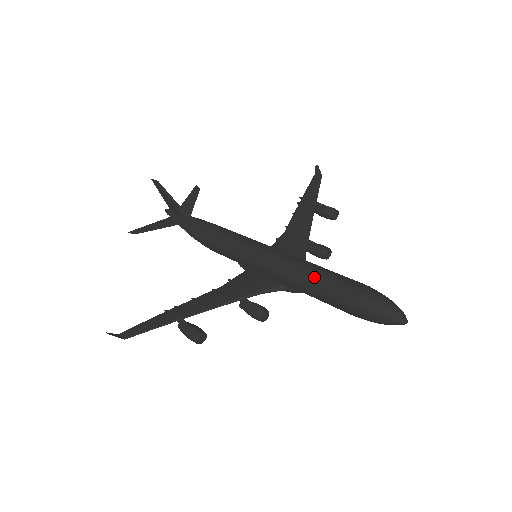
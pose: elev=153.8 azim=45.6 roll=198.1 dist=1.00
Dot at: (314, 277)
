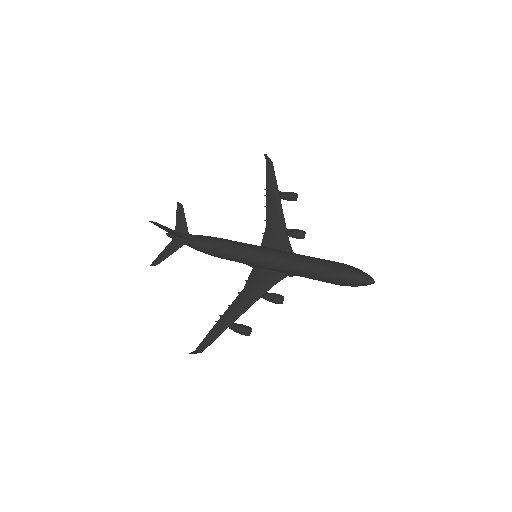
Dot at: (307, 269)
